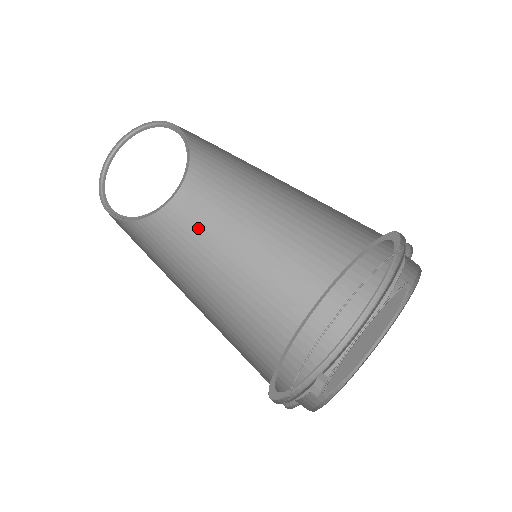
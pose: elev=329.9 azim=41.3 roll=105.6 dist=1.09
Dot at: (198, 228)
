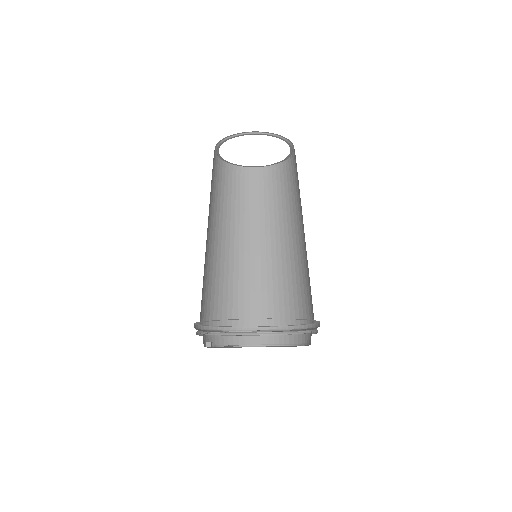
Dot at: (276, 196)
